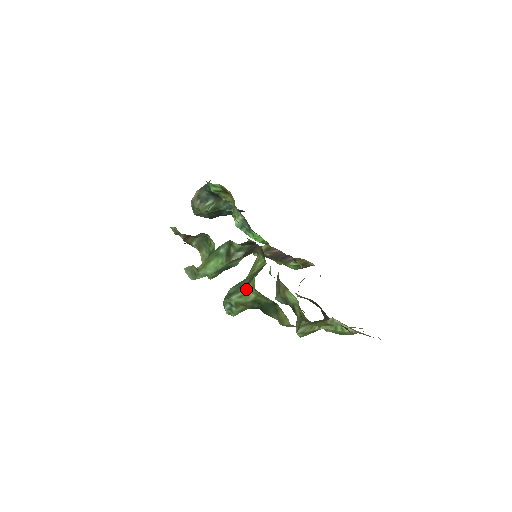
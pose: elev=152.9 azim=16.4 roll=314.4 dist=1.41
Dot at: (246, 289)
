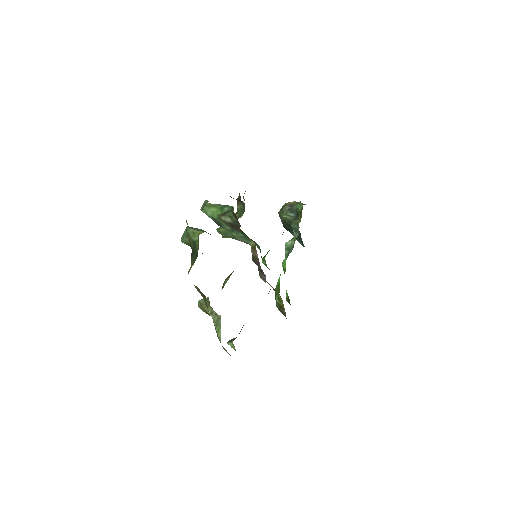
Dot at: (200, 232)
